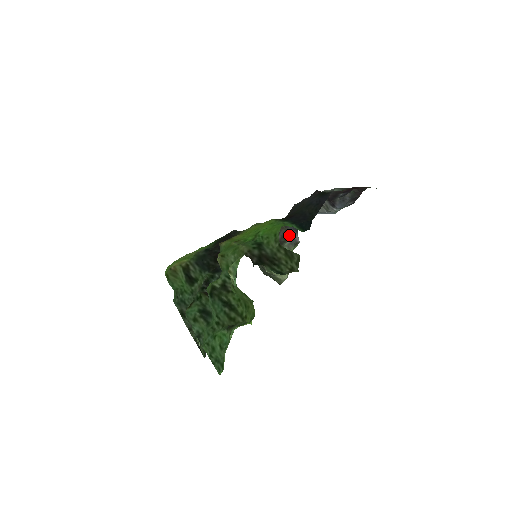
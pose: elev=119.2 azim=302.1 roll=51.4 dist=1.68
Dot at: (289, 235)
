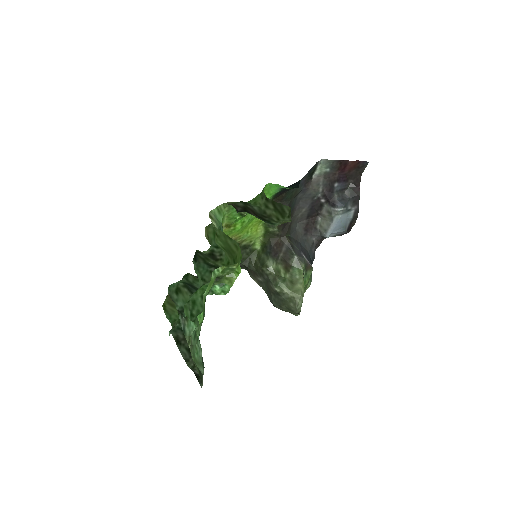
Dot at: (296, 251)
